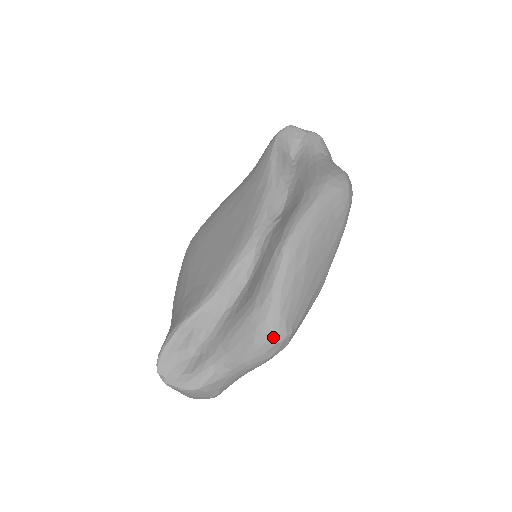
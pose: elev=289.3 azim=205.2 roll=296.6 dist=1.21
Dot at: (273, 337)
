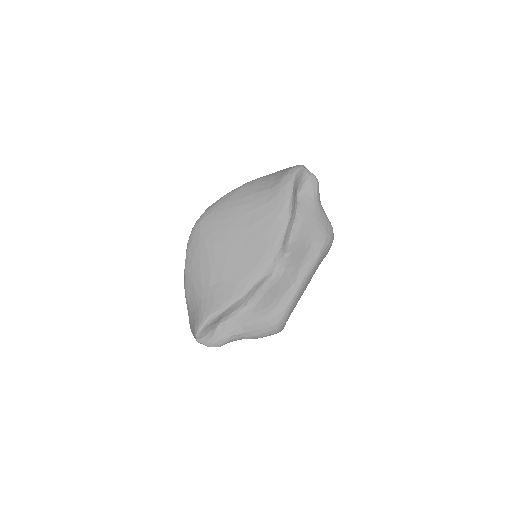
Dot at: (278, 331)
